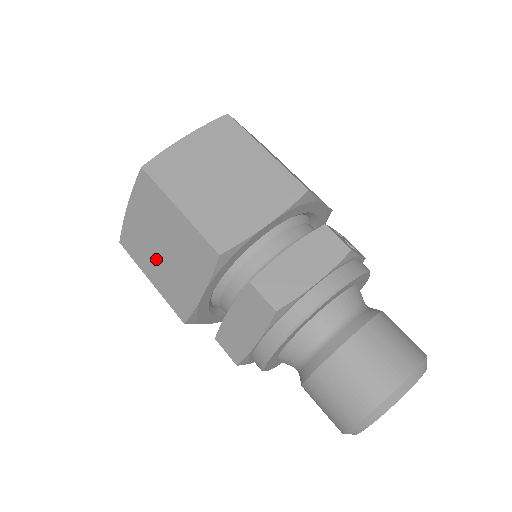
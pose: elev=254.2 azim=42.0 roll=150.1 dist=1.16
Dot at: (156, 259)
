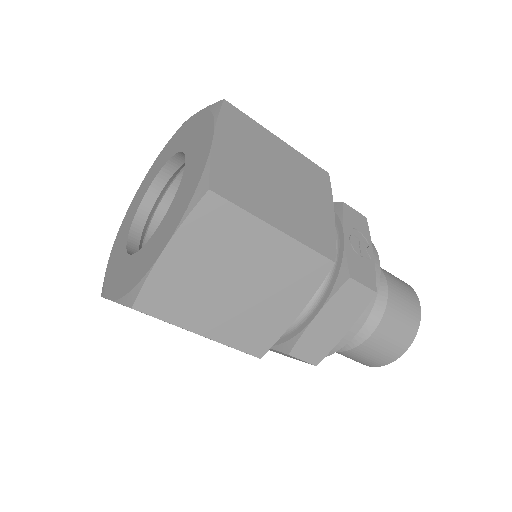
Dot at: occluded
